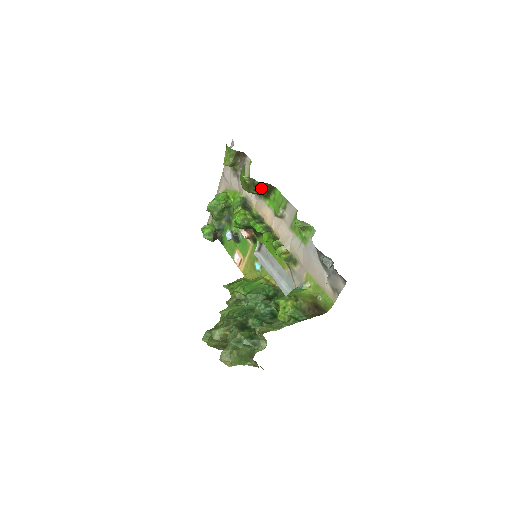
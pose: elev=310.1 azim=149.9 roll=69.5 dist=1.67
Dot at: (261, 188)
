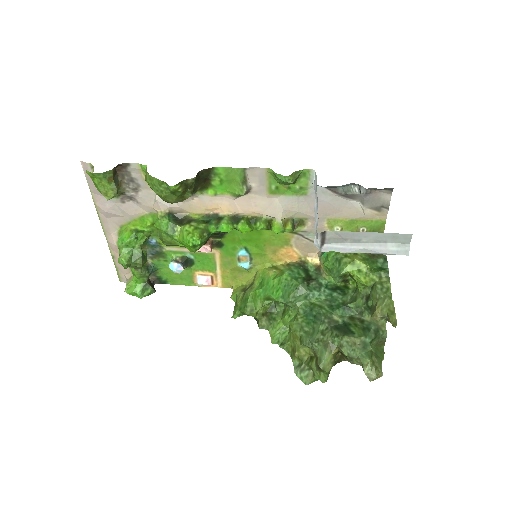
Dot at: (197, 183)
